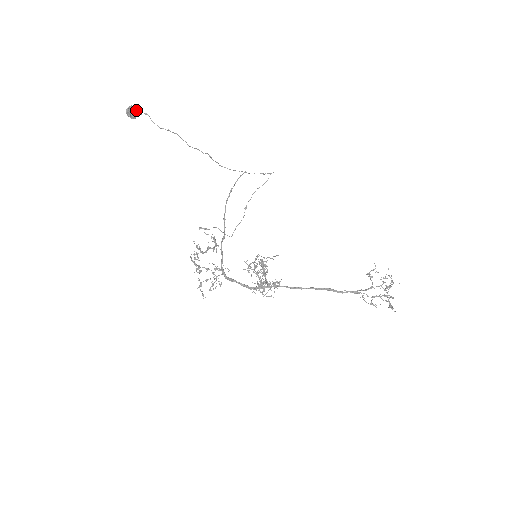
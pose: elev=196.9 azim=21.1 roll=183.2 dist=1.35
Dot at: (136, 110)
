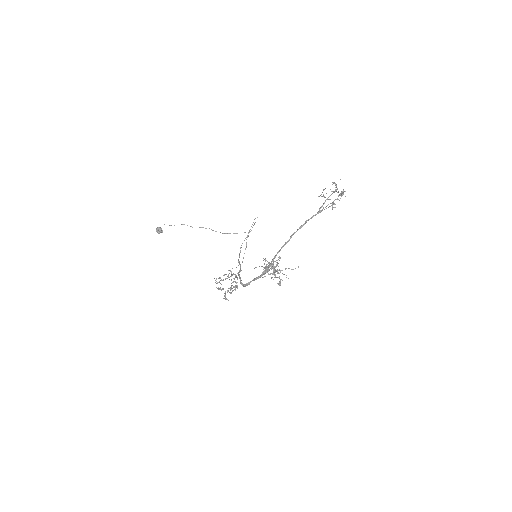
Dot at: (161, 228)
